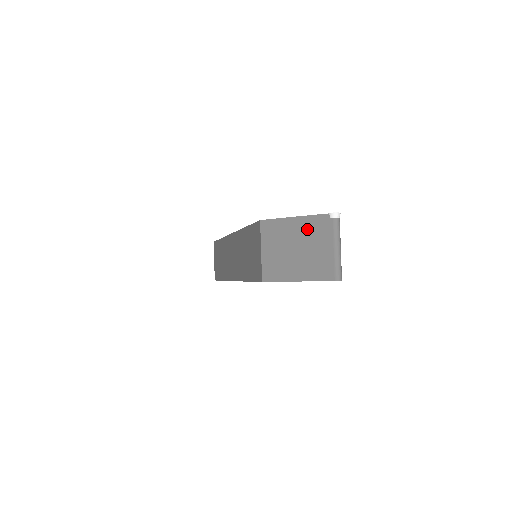
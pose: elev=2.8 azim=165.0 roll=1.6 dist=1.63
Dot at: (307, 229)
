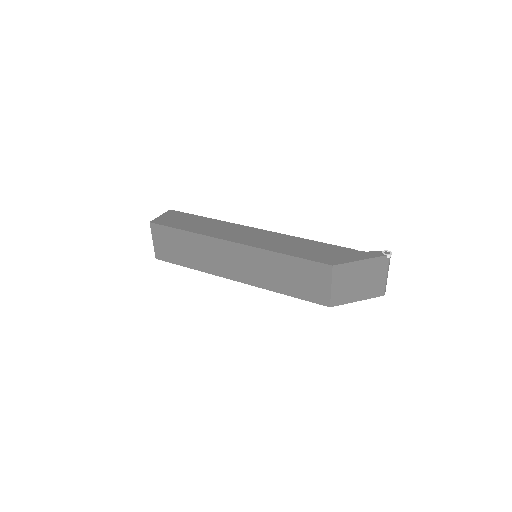
Dot at: (370, 267)
